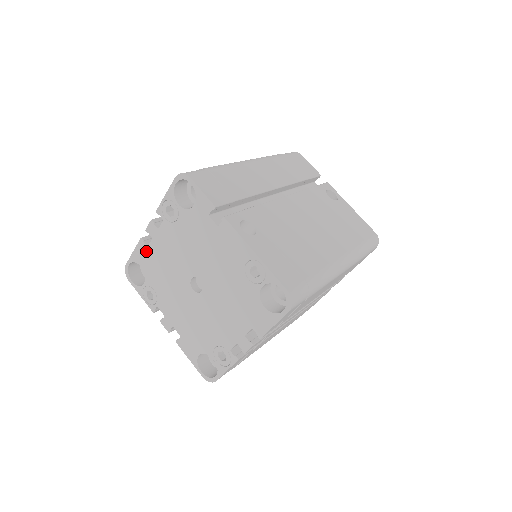
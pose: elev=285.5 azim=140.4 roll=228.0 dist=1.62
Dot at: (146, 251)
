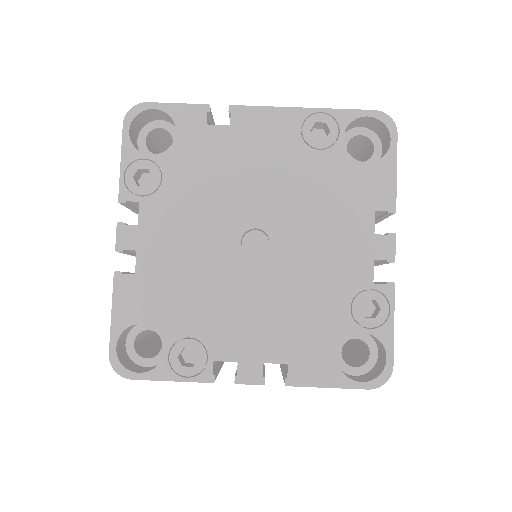
Dot at: (136, 285)
